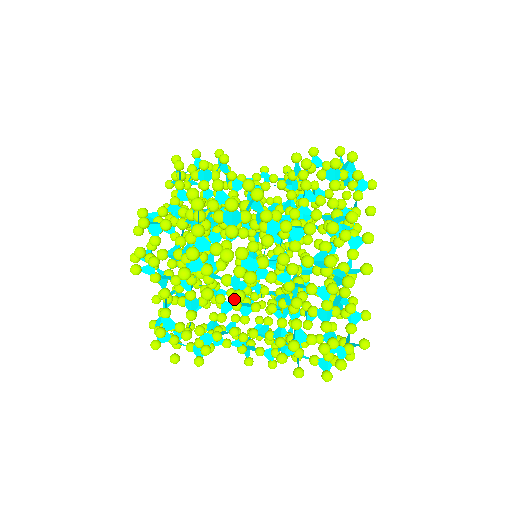
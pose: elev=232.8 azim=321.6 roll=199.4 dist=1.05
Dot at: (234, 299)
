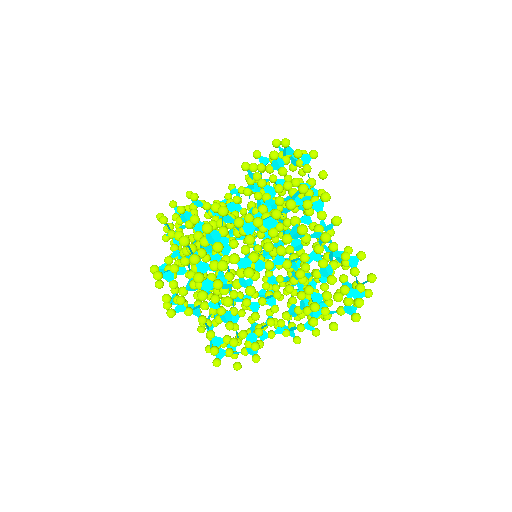
Dot at: (248, 295)
